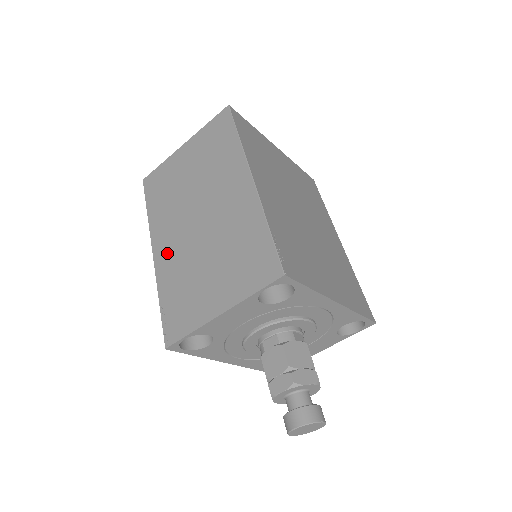
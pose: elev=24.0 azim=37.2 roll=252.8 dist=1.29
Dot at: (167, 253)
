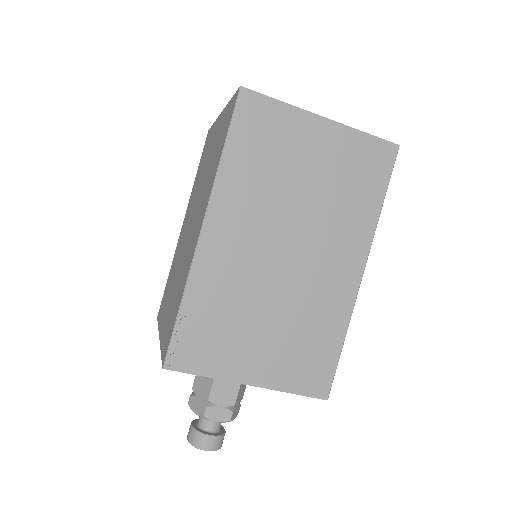
Dot at: (224, 252)
